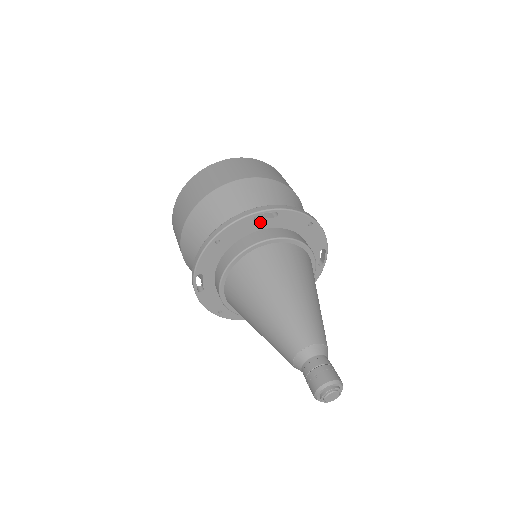
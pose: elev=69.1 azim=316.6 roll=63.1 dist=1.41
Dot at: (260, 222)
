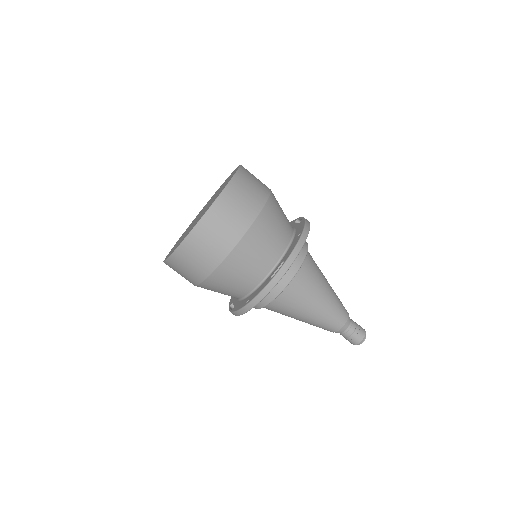
Dot at: occluded
